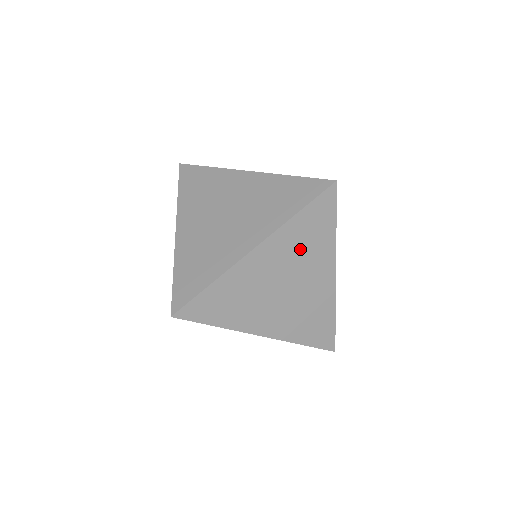
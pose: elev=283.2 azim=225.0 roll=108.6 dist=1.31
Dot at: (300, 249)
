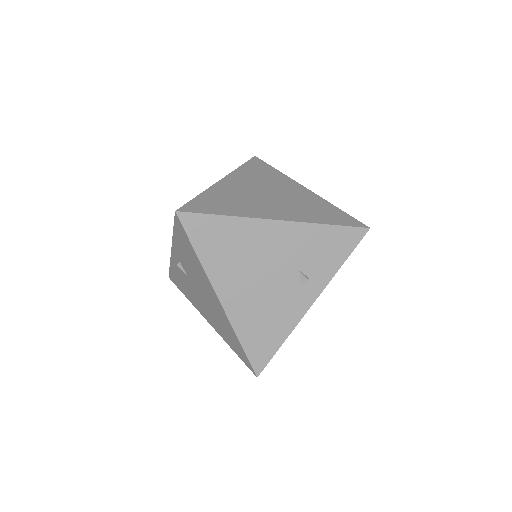
Dot at: (260, 179)
